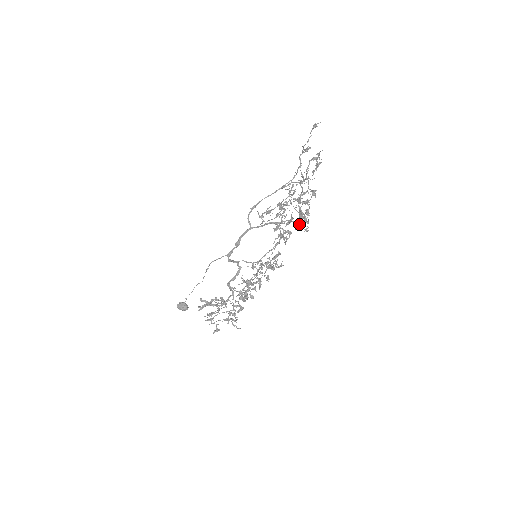
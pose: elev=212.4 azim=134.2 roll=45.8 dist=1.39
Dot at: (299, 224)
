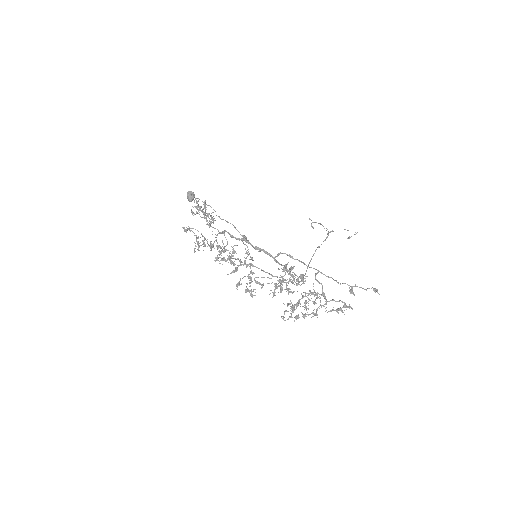
Dot at: (288, 305)
